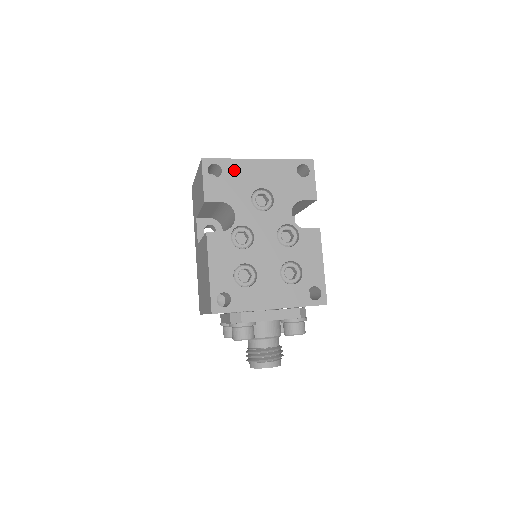
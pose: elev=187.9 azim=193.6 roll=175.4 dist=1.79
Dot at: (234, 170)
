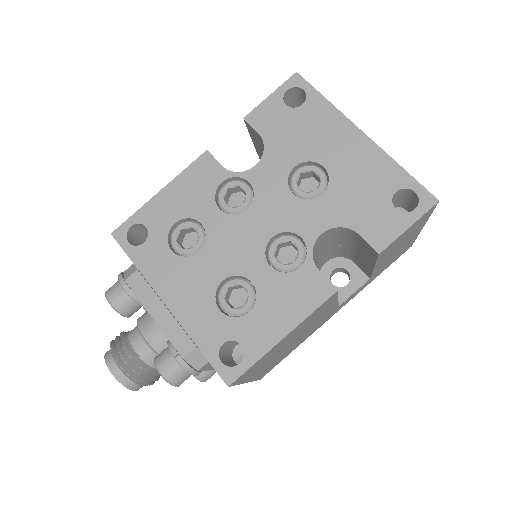
Dot at: (317, 116)
